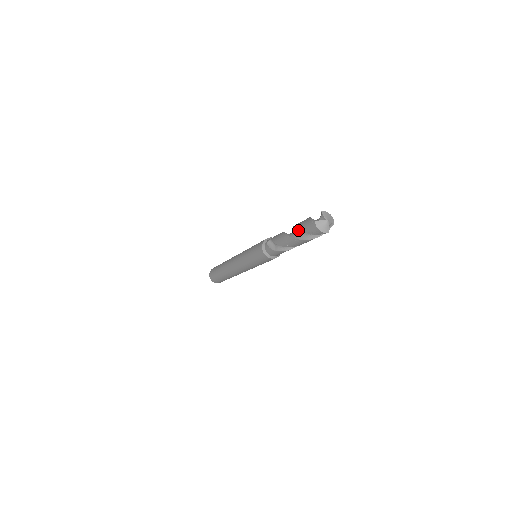
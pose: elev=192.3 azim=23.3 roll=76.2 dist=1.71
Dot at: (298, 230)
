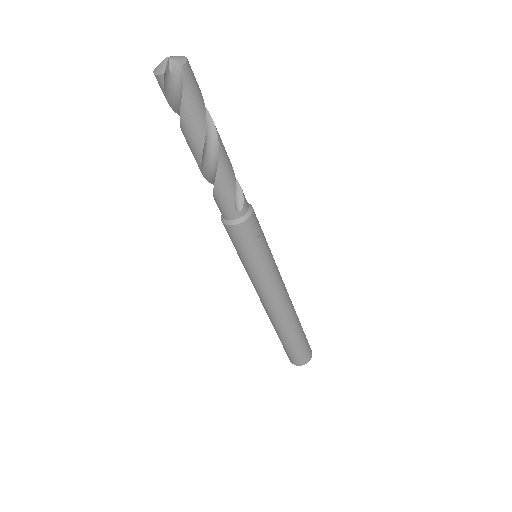
Dot at: occluded
